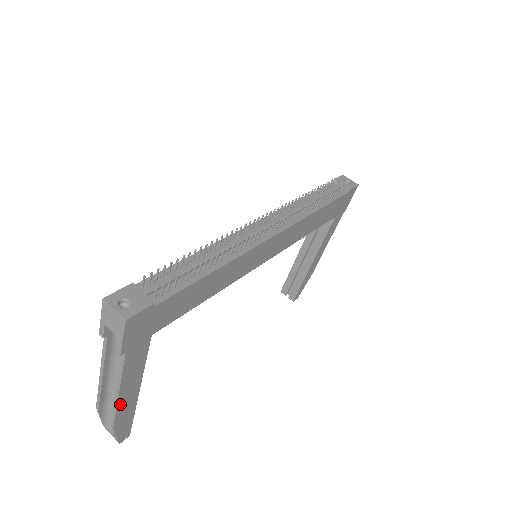
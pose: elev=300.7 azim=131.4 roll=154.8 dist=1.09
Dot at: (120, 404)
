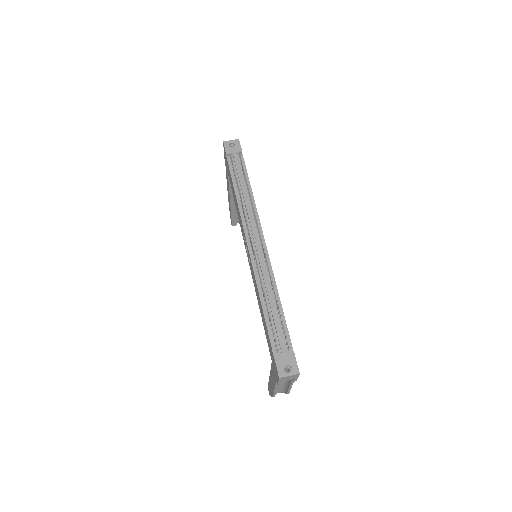
Dot at: occluded
